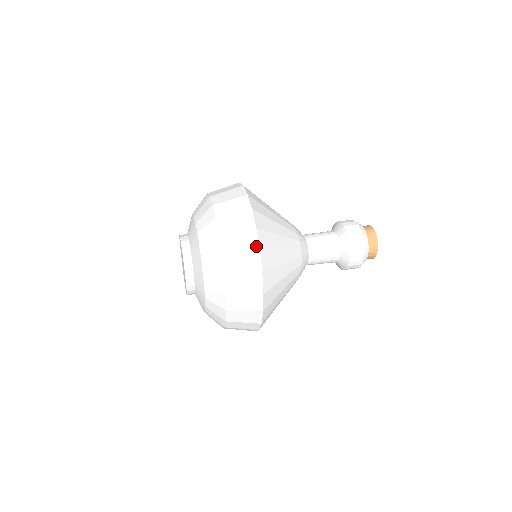
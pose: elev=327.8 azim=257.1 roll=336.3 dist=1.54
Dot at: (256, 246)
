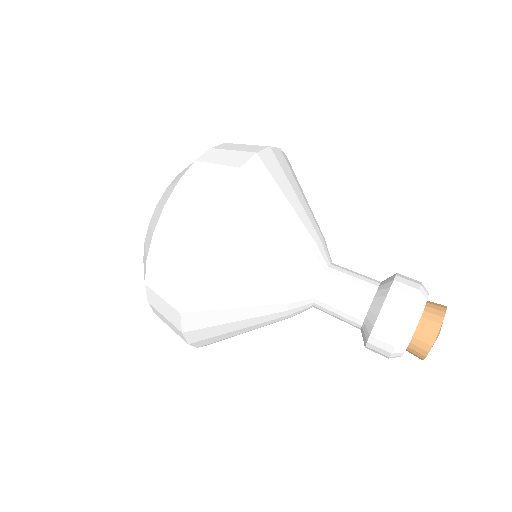
Dot at: (179, 326)
